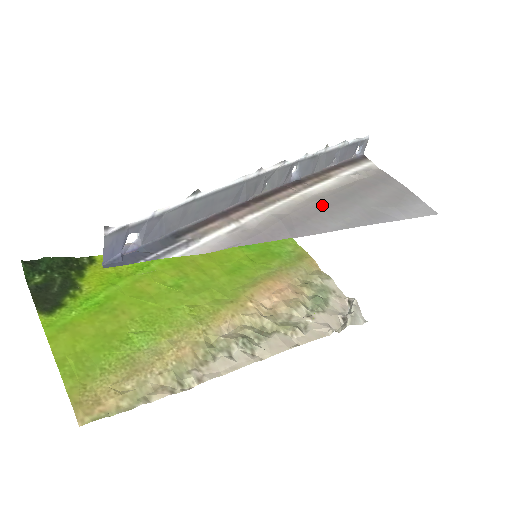
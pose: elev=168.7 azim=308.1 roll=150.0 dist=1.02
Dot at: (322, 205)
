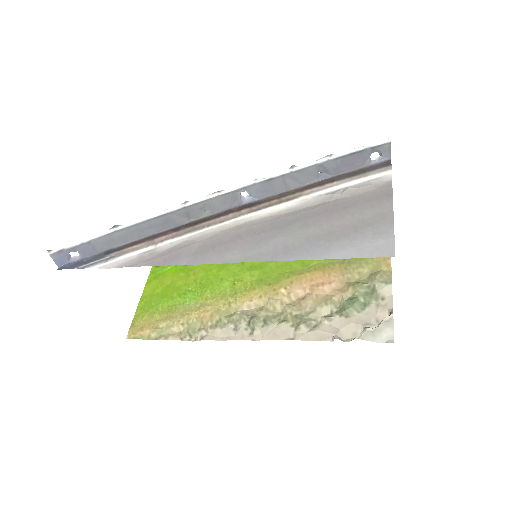
Dot at: (243, 234)
